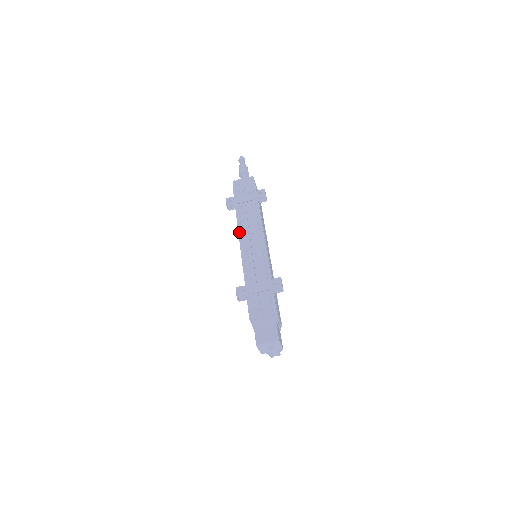
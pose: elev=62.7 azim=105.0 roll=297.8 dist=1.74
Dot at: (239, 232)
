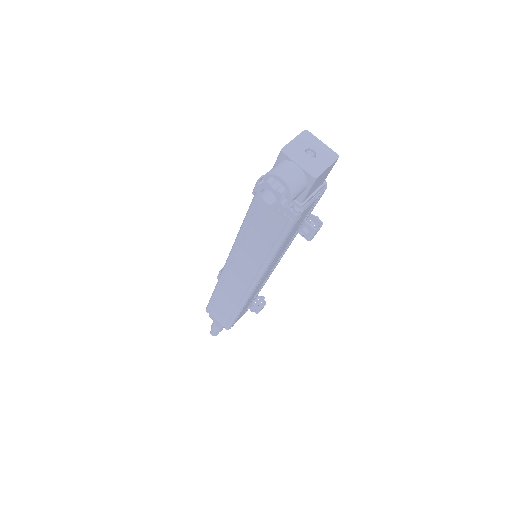
Dot at: occluded
